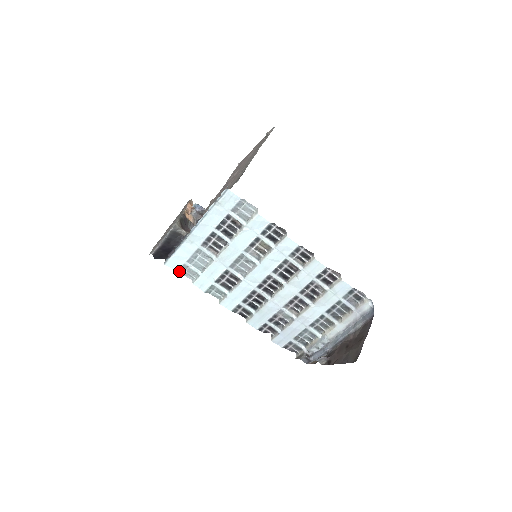
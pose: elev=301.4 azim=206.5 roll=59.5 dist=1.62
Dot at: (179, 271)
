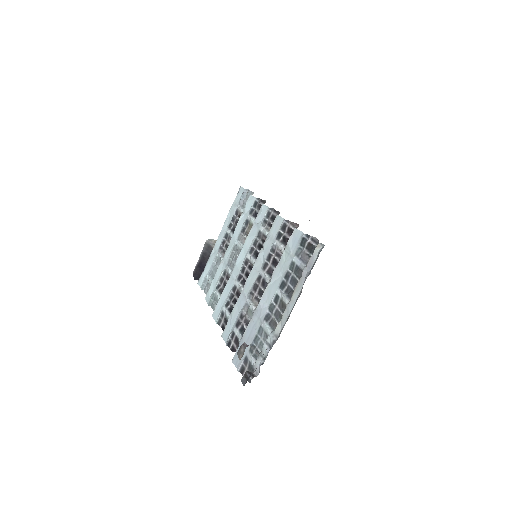
Dot at: (203, 288)
